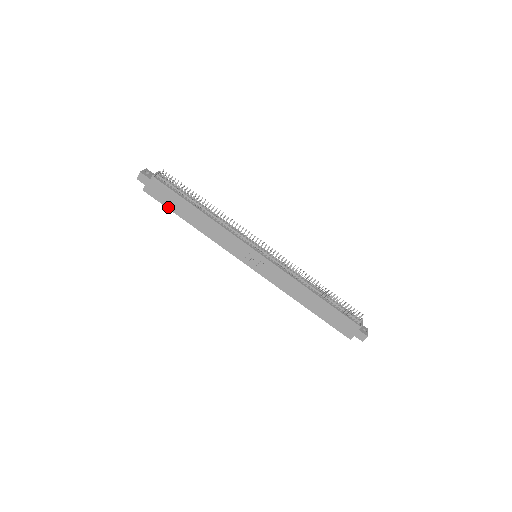
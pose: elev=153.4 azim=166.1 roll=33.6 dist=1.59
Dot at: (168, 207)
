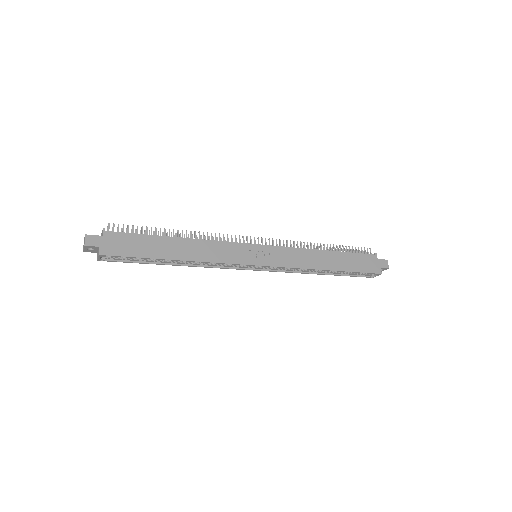
Dot at: (141, 256)
